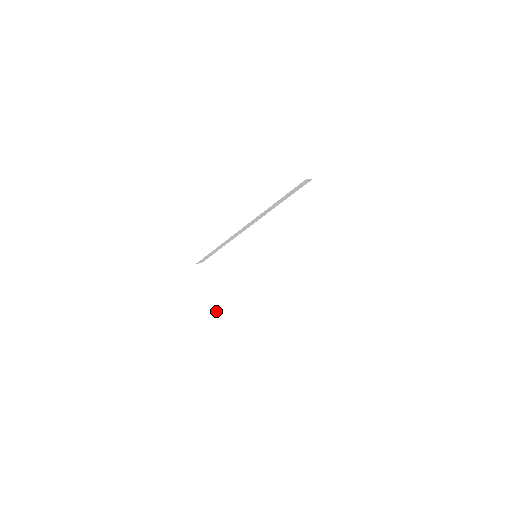
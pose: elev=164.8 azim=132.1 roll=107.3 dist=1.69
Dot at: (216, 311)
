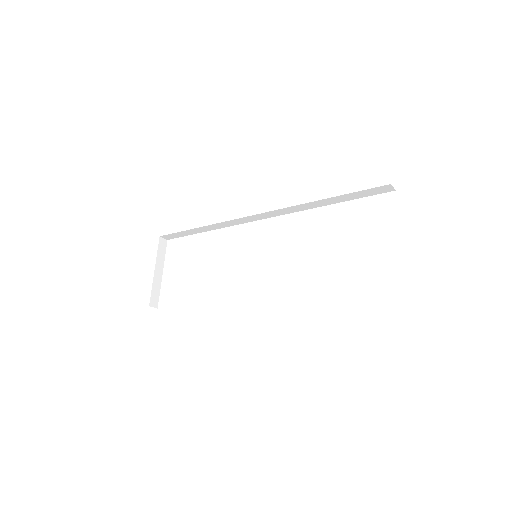
Dot at: (153, 305)
